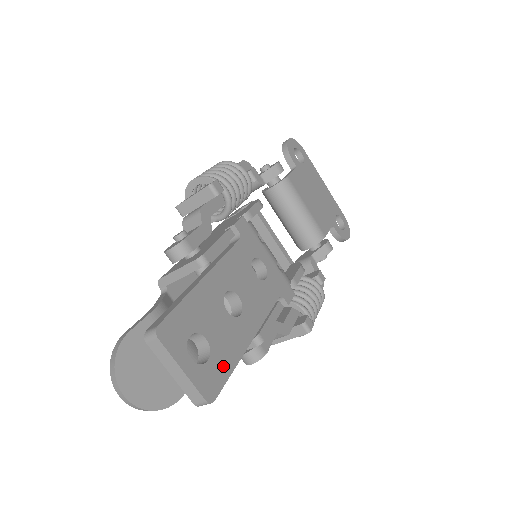
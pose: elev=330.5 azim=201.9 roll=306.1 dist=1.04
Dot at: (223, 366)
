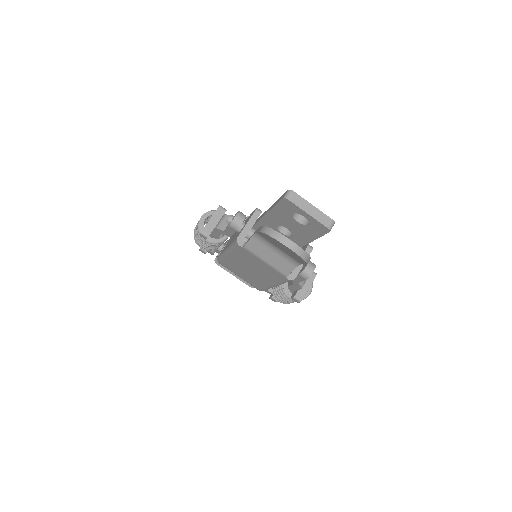
Dot at: occluded
